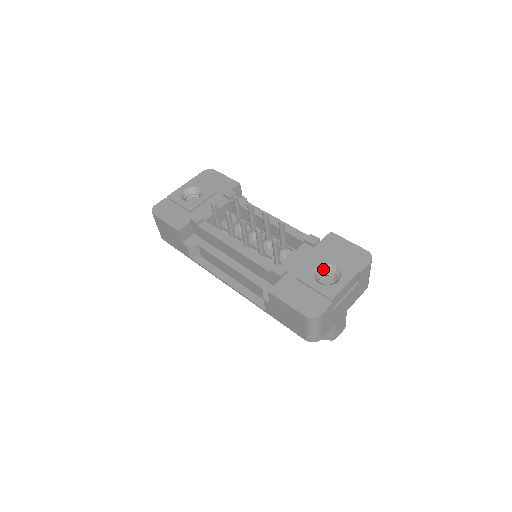
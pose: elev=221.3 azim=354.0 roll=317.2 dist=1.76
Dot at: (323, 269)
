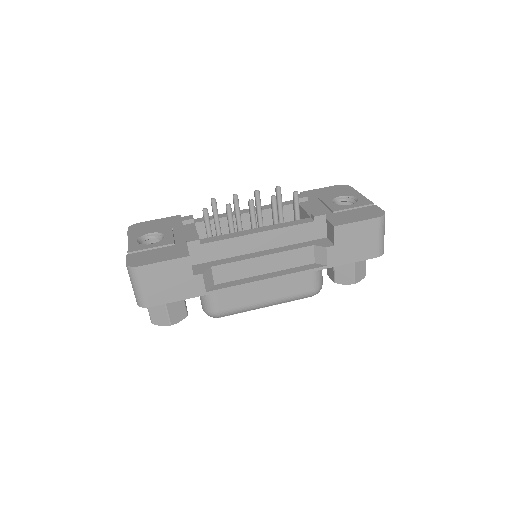
Dot at: (335, 203)
